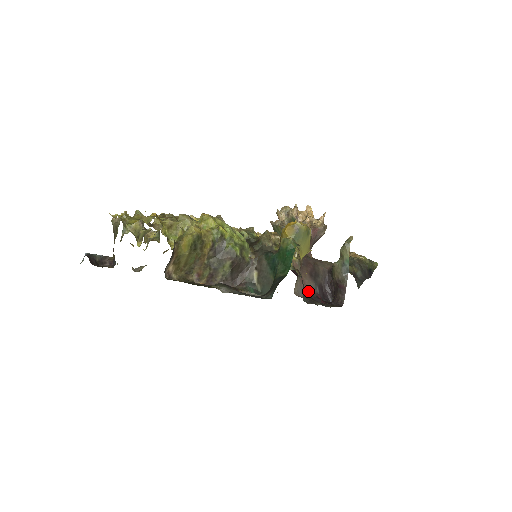
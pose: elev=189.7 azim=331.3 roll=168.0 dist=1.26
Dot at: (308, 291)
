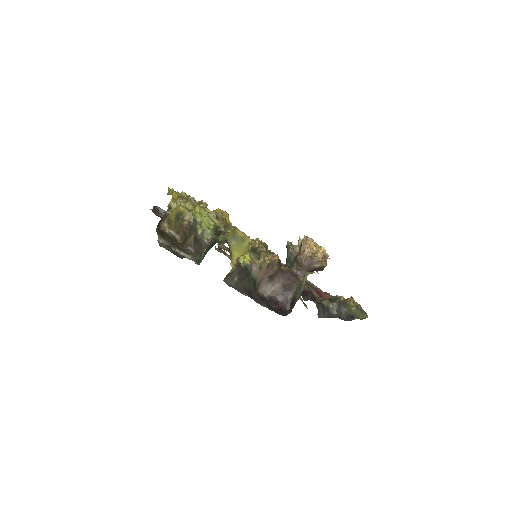
Dot at: (273, 295)
